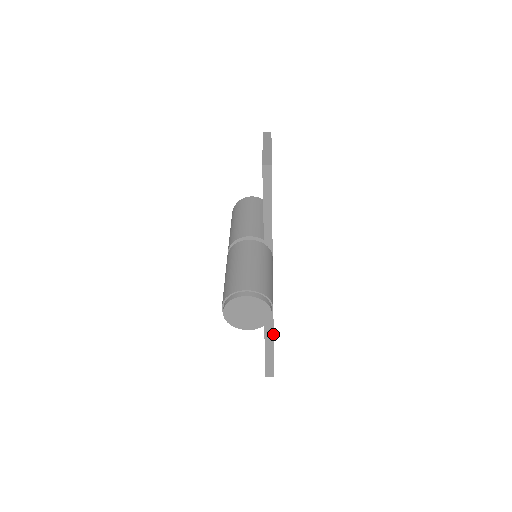
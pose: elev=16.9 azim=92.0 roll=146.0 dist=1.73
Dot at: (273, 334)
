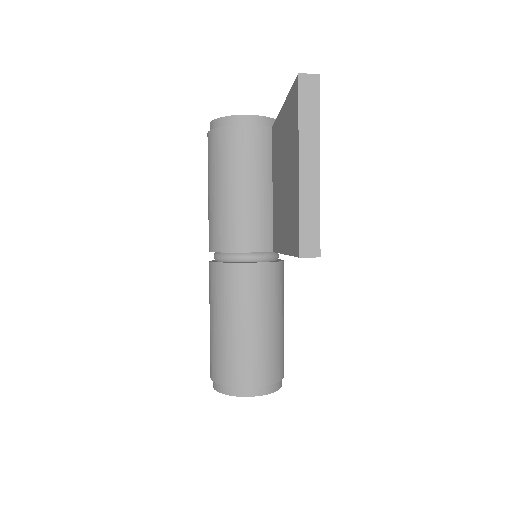
Dot at: occluded
